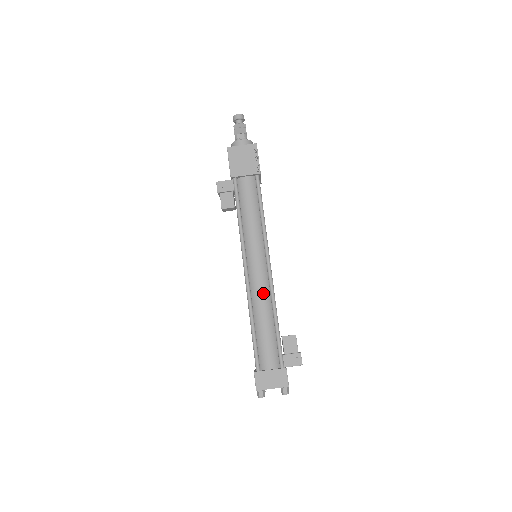
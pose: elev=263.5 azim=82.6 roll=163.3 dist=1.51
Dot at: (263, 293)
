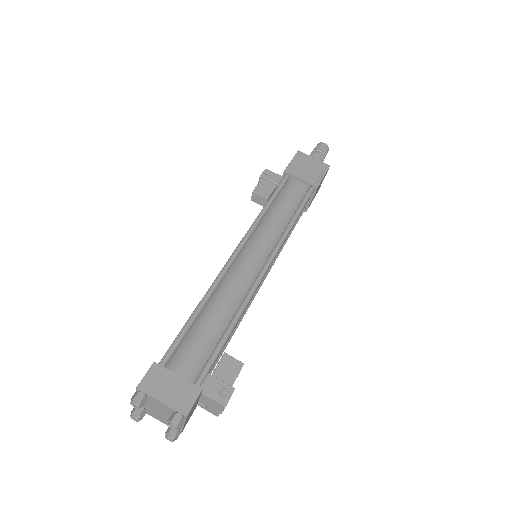
Dot at: (239, 286)
